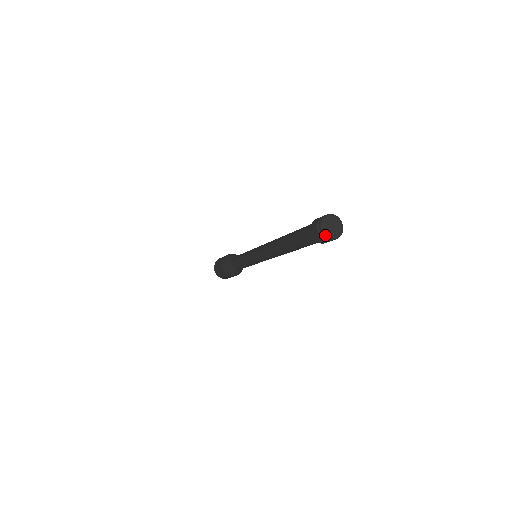
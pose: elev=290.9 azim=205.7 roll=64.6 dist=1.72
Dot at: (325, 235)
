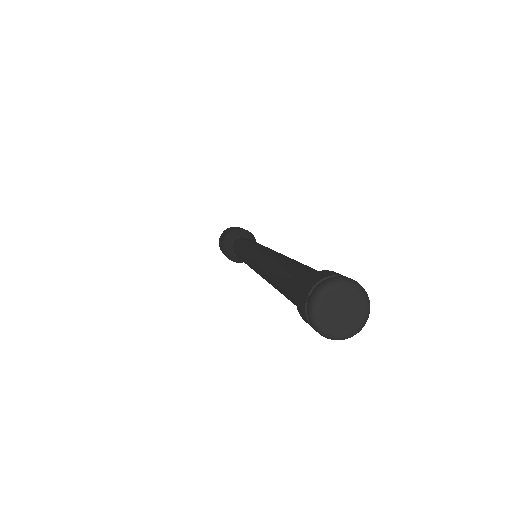
Dot at: (325, 336)
